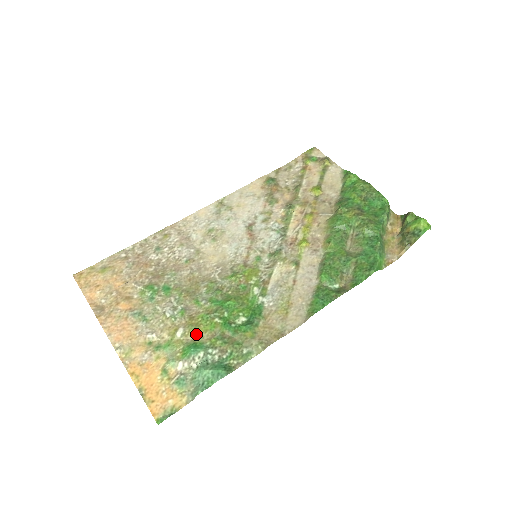
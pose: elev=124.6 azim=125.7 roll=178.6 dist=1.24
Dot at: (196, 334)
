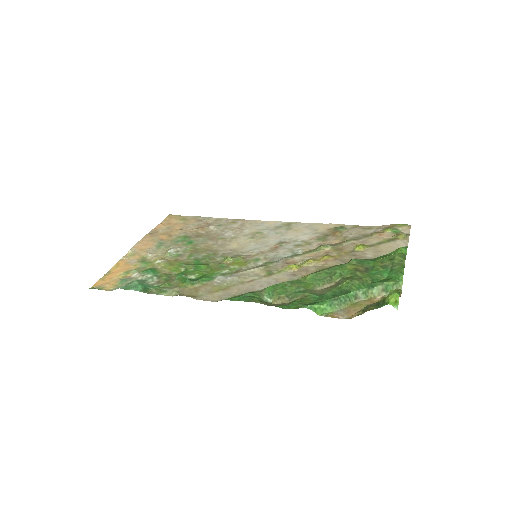
Dot at: (164, 267)
